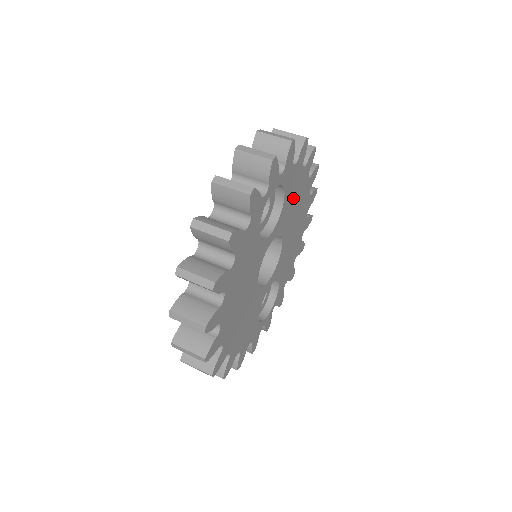
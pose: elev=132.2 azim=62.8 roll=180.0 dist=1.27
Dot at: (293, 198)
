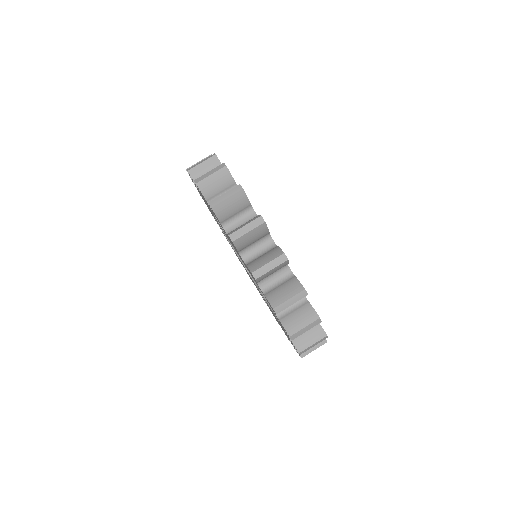
Dot at: occluded
